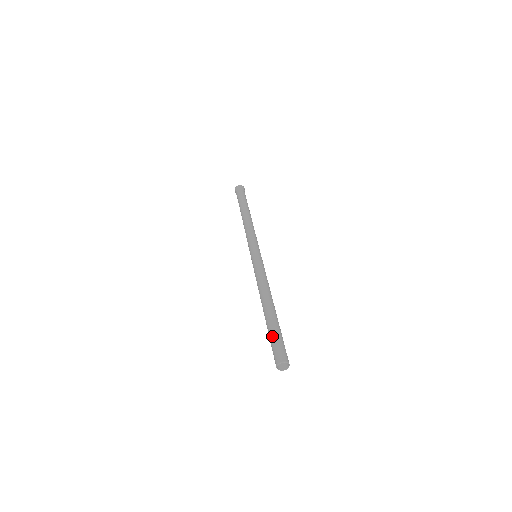
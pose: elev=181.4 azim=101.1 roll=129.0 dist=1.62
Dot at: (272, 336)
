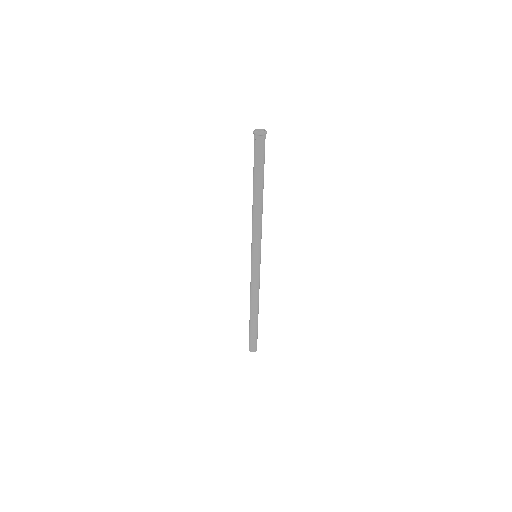
Dot at: (249, 334)
